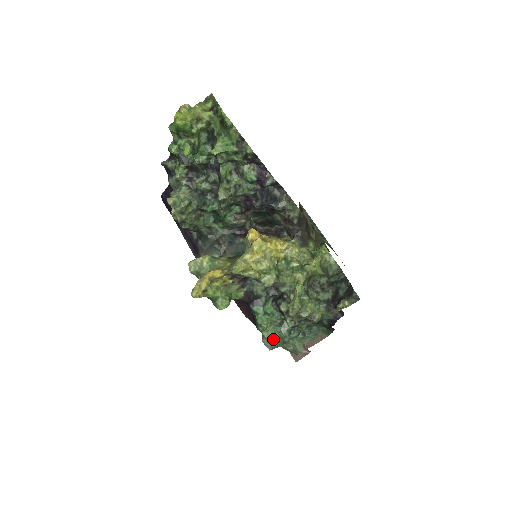
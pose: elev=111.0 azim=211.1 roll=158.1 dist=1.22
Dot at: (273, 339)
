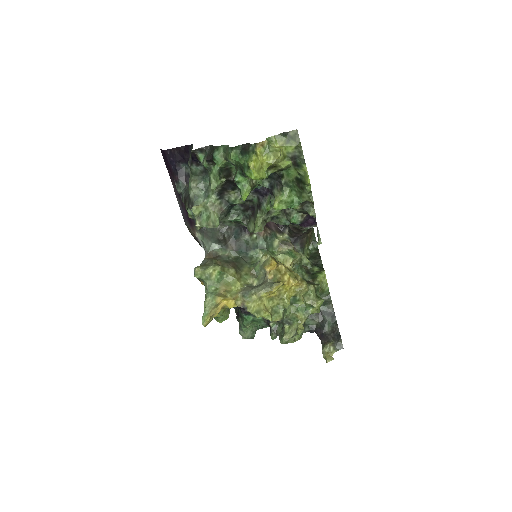
Dot at: (249, 333)
